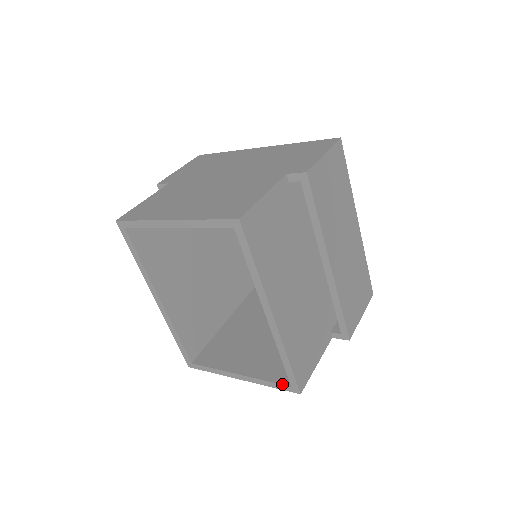
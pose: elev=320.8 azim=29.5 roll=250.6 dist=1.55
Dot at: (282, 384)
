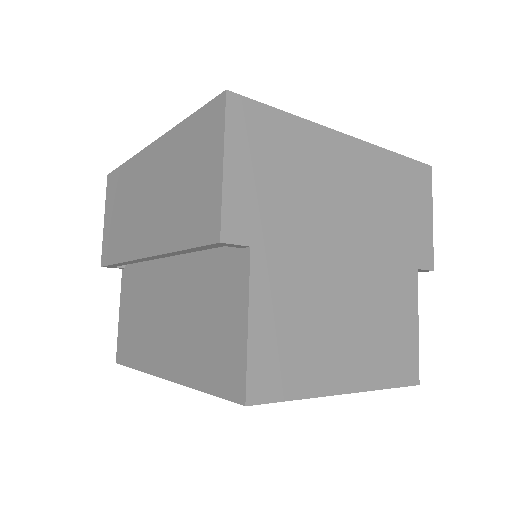
Dot at: occluded
